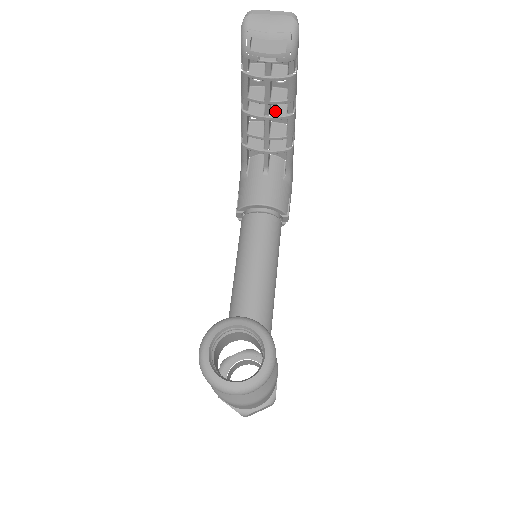
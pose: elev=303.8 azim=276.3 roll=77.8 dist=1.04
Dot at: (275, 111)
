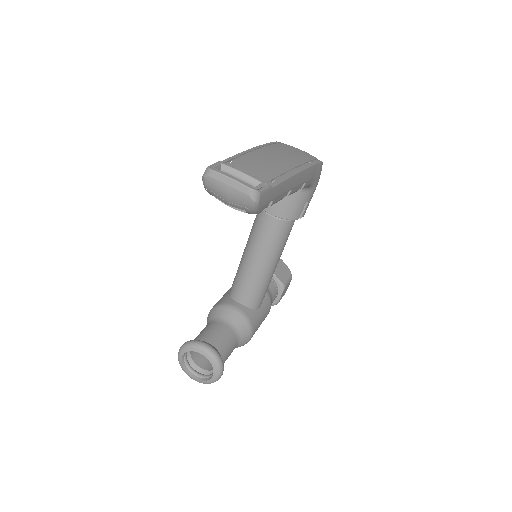
Dot at: occluded
